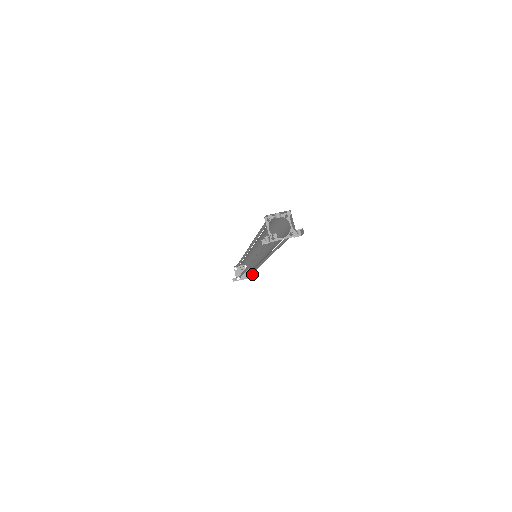
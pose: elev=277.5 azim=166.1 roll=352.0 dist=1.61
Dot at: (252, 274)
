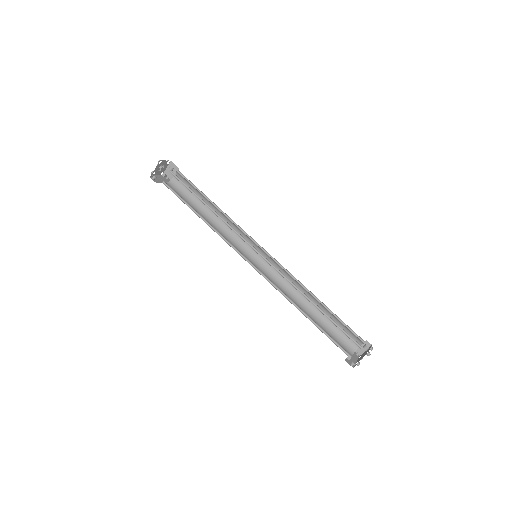
Dot at: (170, 177)
